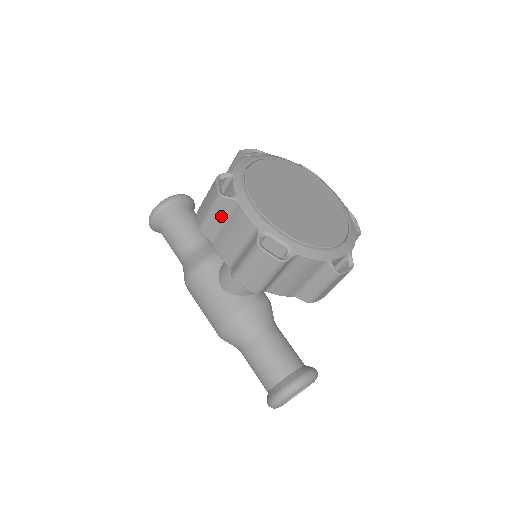
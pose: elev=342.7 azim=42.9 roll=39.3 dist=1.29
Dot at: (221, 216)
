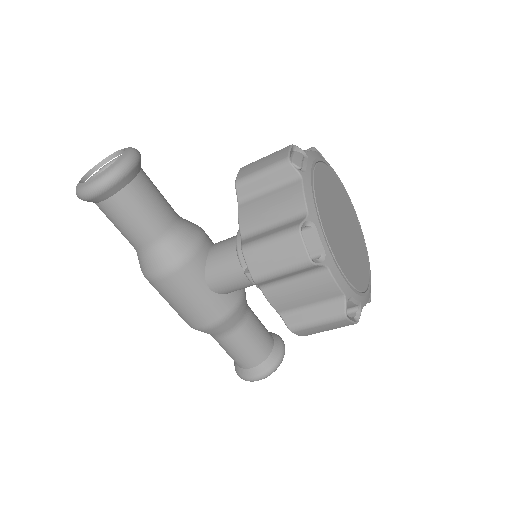
Dot at: (294, 274)
